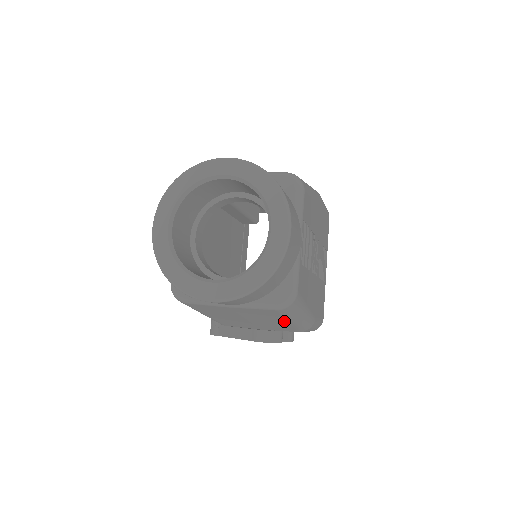
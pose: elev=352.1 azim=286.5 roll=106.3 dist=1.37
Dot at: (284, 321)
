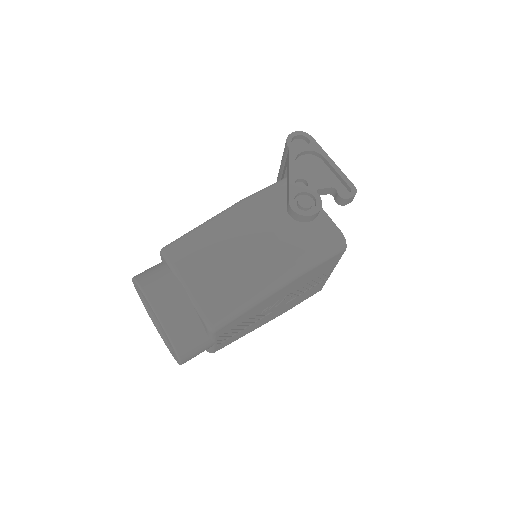
Dot at: occluded
